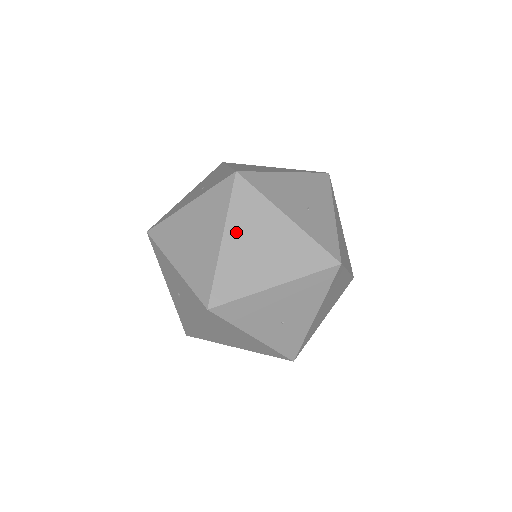
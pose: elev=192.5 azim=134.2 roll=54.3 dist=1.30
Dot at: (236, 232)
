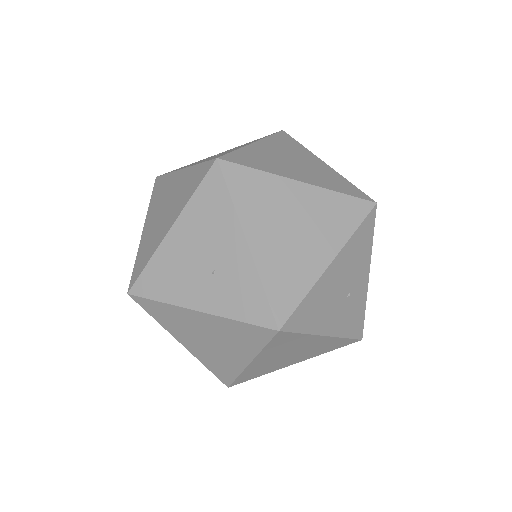
Dot at: (151, 216)
